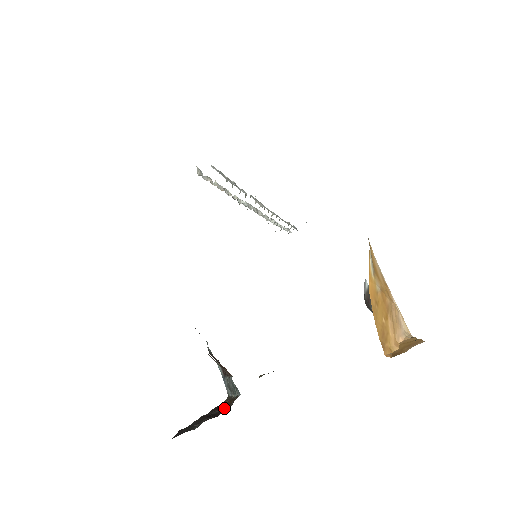
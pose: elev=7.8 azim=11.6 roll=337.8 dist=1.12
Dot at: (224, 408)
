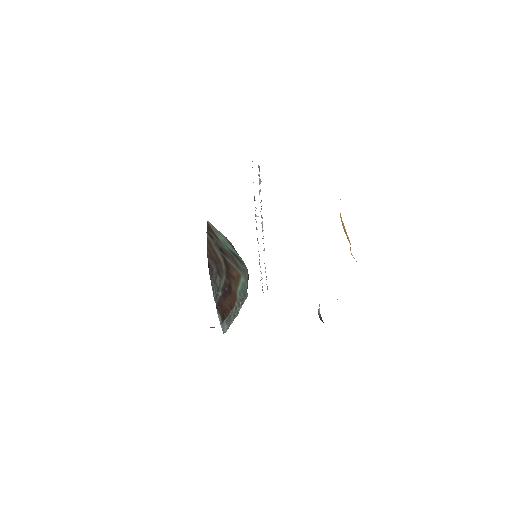
Dot at: occluded
